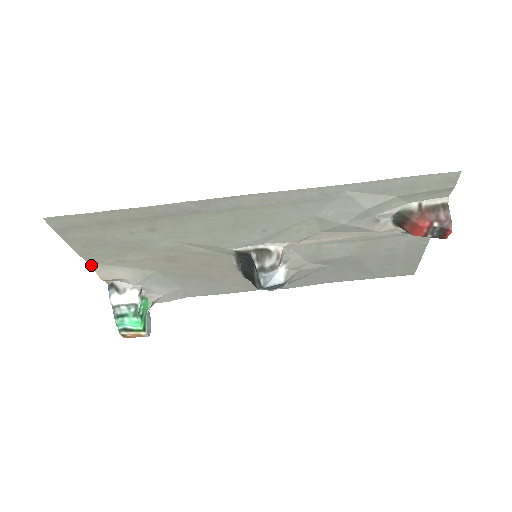
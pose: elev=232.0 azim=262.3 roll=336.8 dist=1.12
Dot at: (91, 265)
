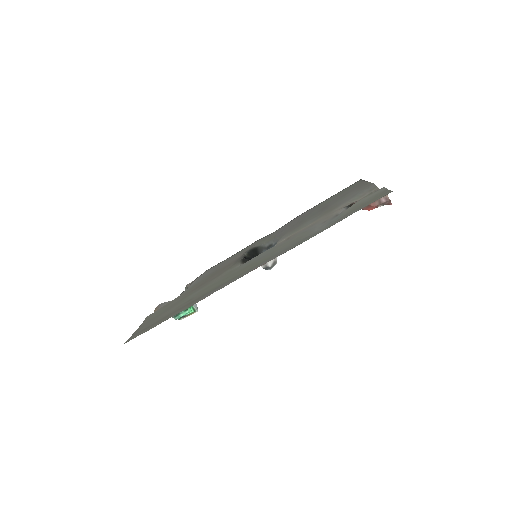
Dot at: (147, 316)
